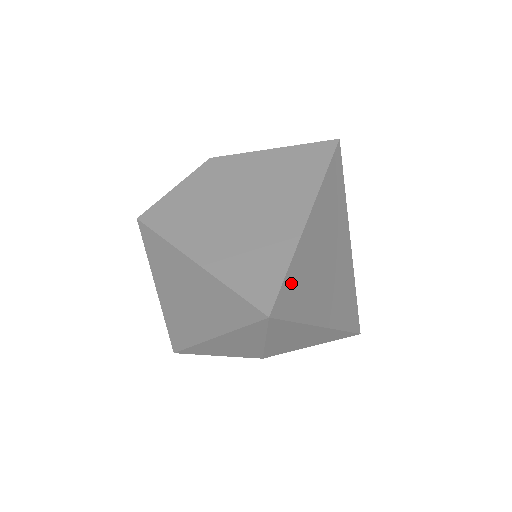
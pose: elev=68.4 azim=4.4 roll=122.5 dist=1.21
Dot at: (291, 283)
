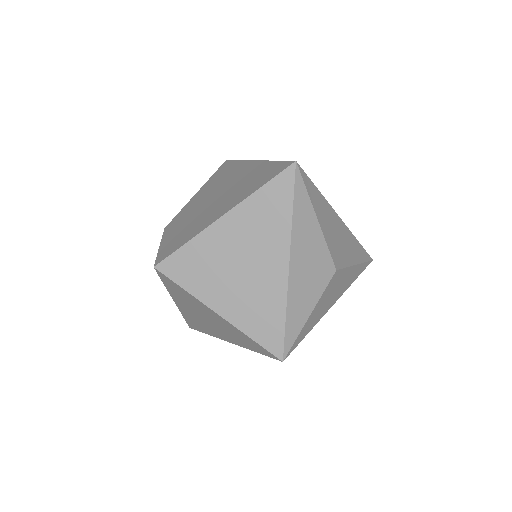
Dot at: occluded
